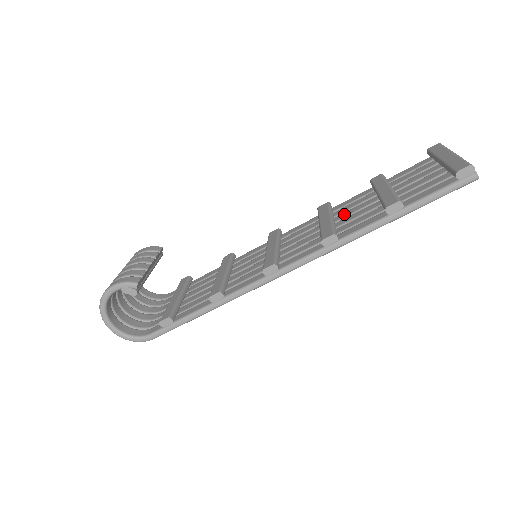
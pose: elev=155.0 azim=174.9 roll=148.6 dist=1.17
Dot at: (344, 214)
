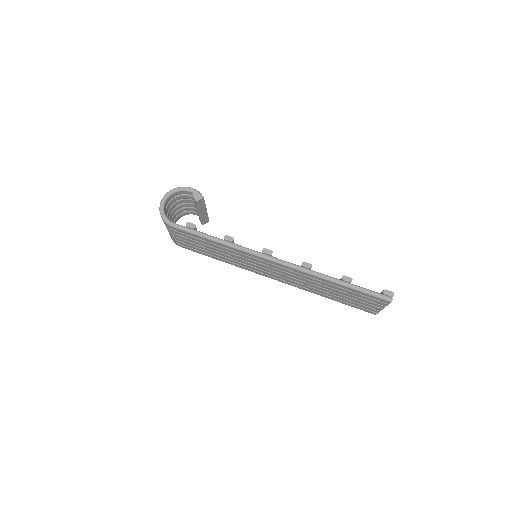
Dot at: occluded
